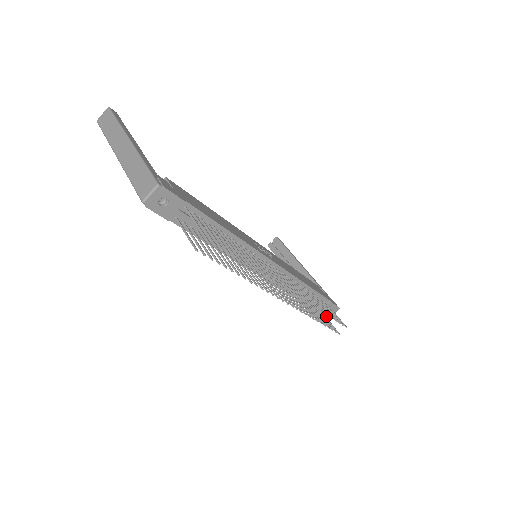
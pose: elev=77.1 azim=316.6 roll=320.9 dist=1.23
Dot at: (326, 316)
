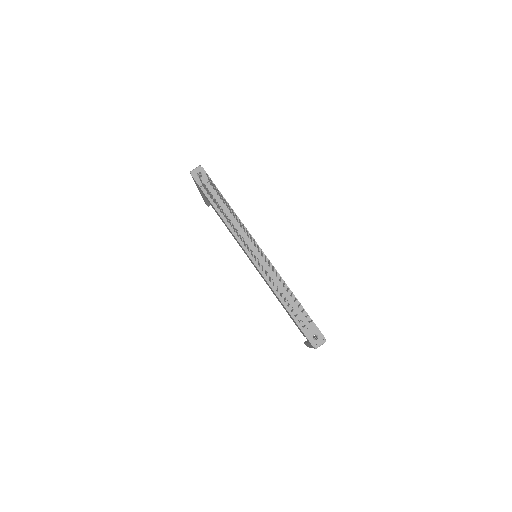
Dot at: (311, 342)
